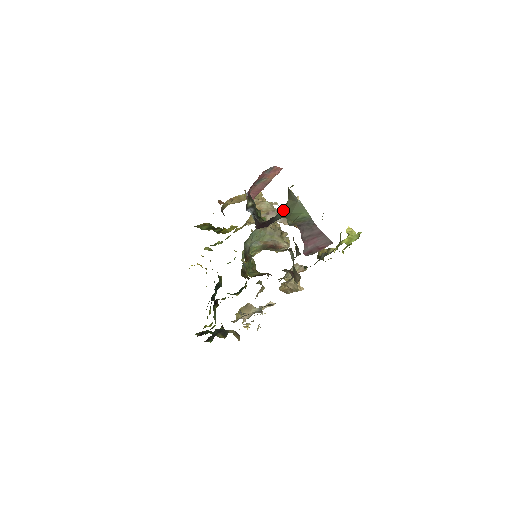
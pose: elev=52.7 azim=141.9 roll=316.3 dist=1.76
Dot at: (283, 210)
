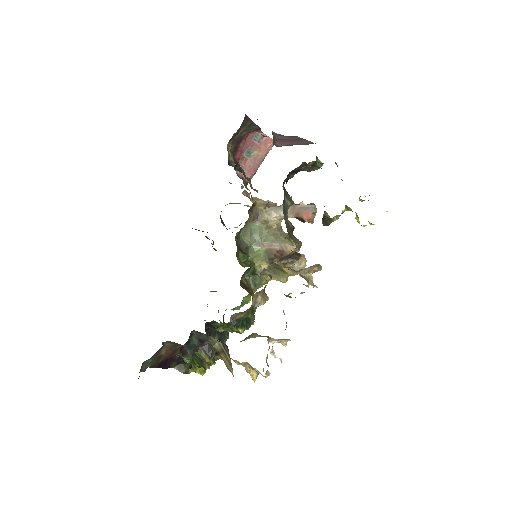
Dot at: occluded
